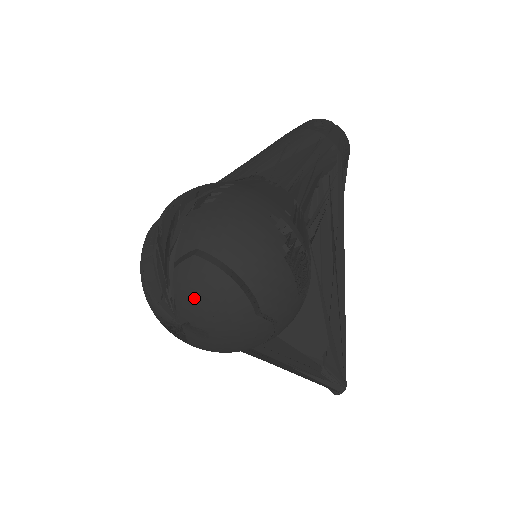
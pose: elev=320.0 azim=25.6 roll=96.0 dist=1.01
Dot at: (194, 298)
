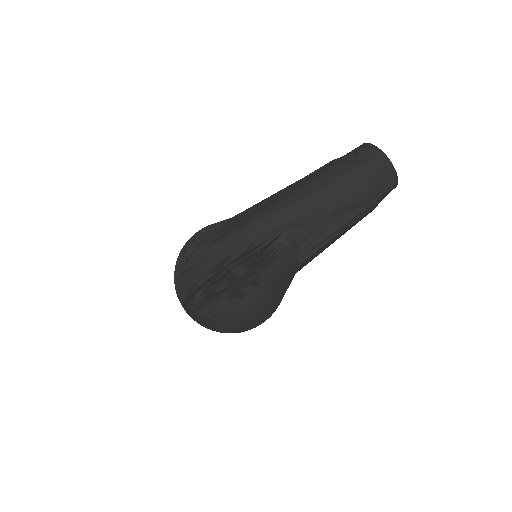
Dot at: (198, 322)
